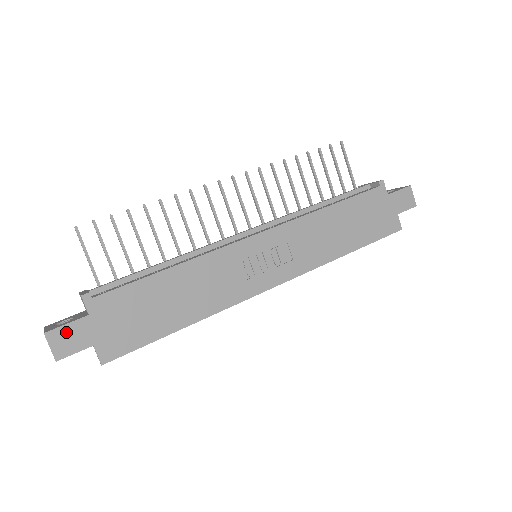
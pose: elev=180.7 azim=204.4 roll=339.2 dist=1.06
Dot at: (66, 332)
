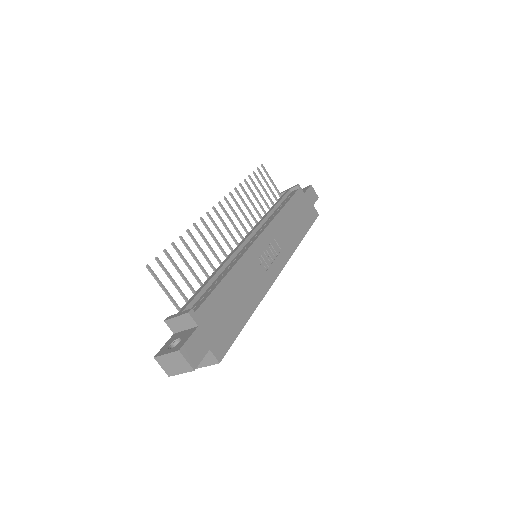
Dot at: (191, 345)
